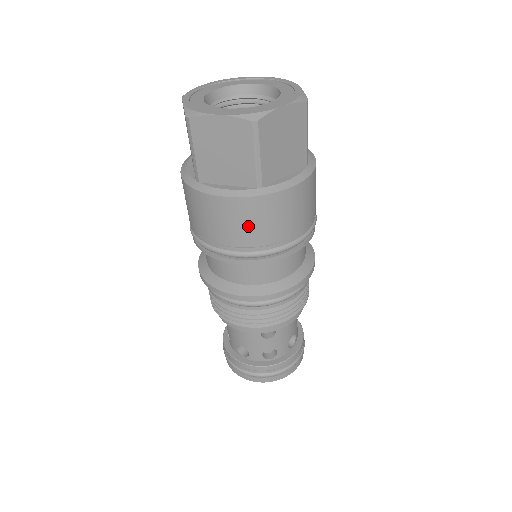
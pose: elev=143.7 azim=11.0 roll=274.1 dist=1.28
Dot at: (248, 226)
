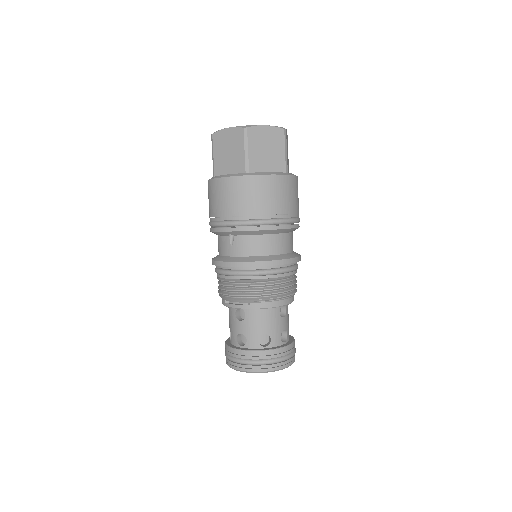
Dot at: (285, 197)
